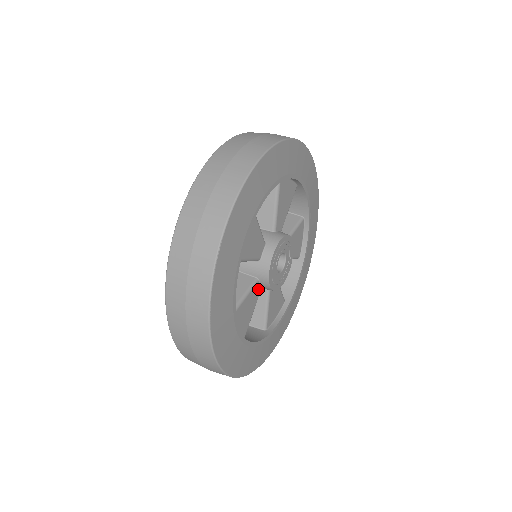
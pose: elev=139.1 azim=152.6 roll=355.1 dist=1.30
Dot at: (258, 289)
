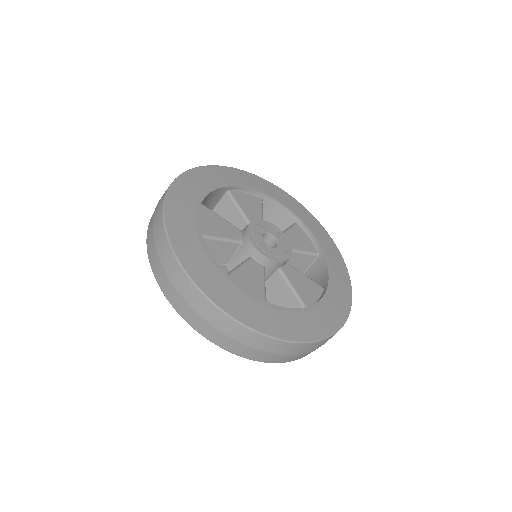
Dot at: (258, 265)
